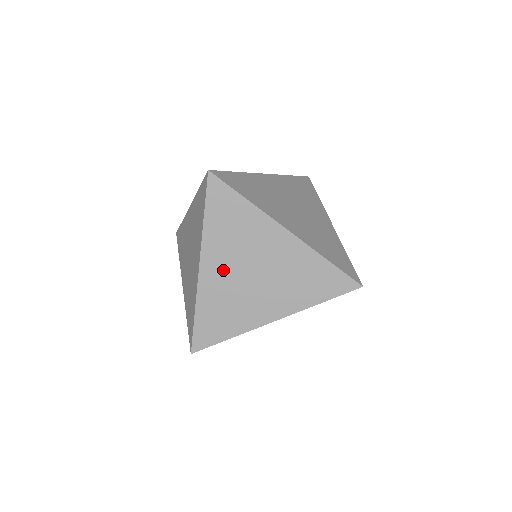
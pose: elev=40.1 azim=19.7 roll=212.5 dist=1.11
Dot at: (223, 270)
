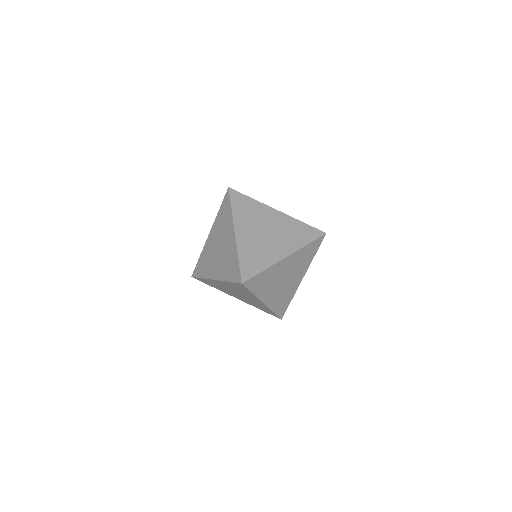
Dot at: (273, 293)
